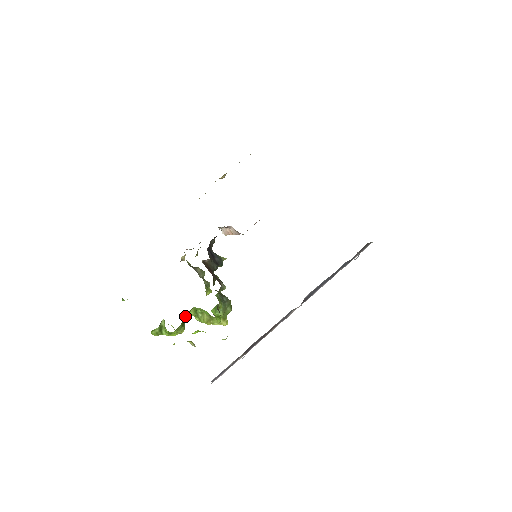
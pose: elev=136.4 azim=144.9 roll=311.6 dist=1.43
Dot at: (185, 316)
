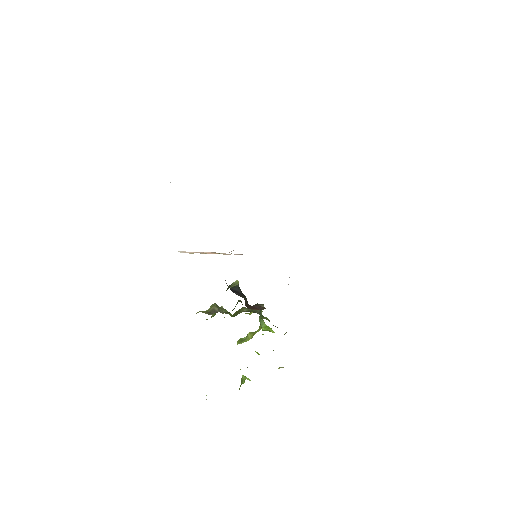
Dot at: occluded
